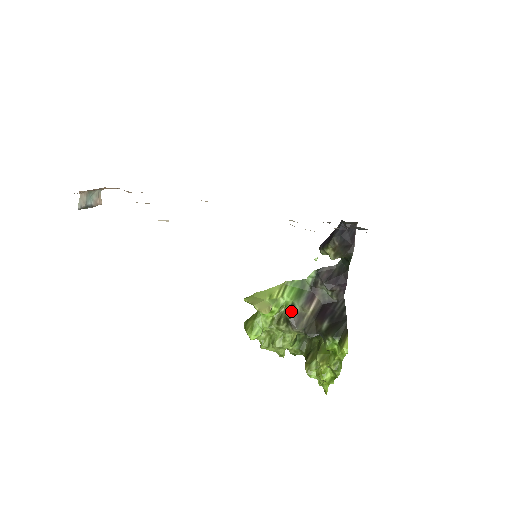
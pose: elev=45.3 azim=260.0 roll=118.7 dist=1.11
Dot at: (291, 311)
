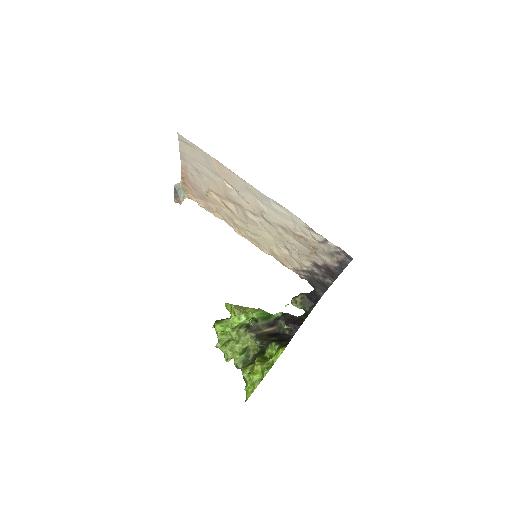
Dot at: (254, 321)
